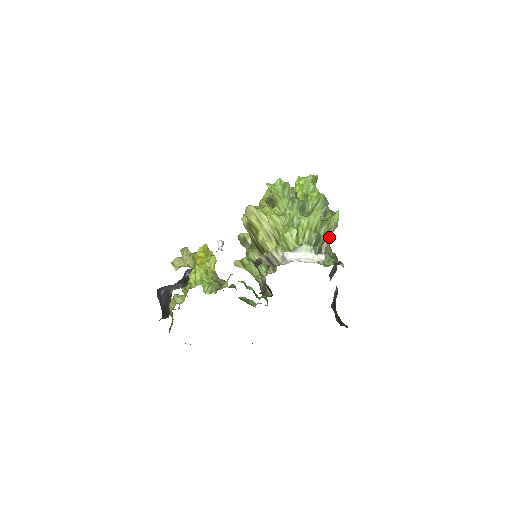
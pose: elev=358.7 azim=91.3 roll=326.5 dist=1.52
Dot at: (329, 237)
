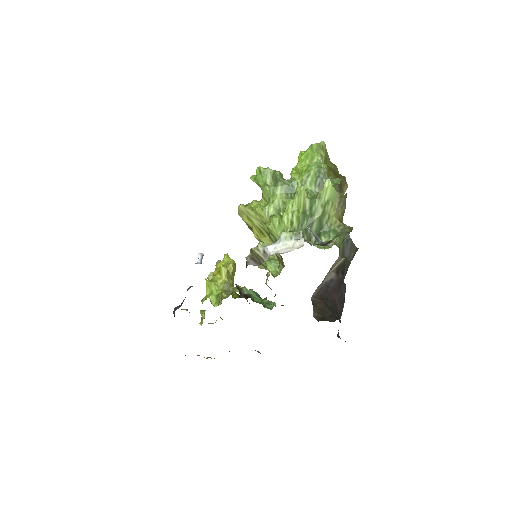
Dot at: occluded
